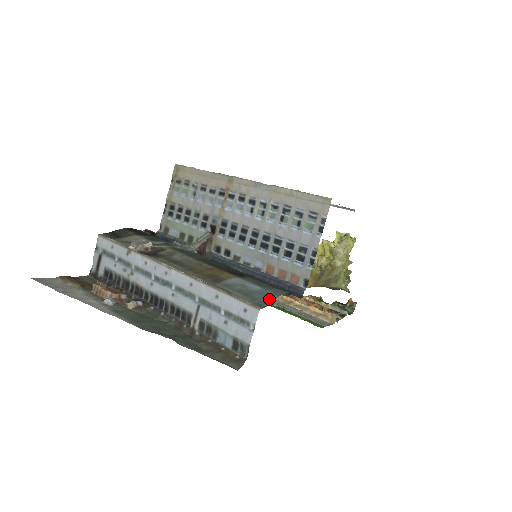
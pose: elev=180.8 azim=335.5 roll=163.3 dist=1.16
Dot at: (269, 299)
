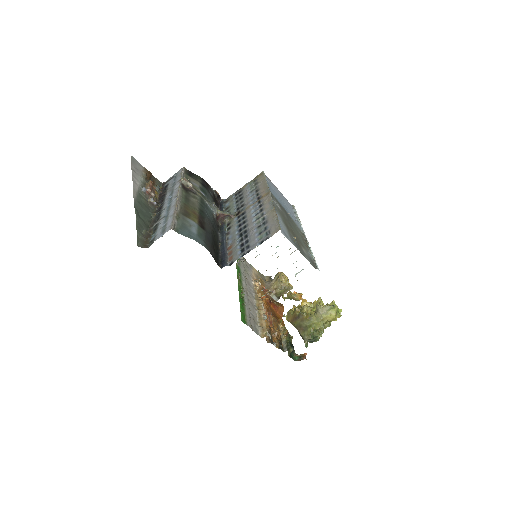
Dot at: (187, 235)
